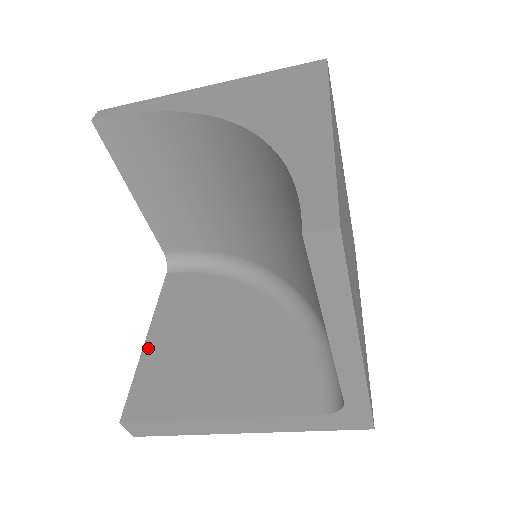
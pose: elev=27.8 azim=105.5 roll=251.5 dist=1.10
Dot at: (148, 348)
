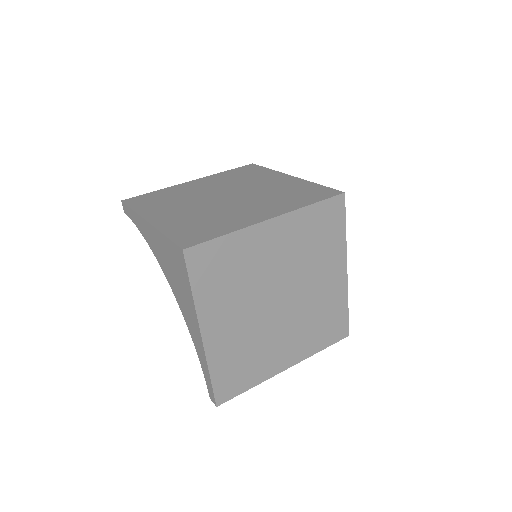
Dot at: occluded
